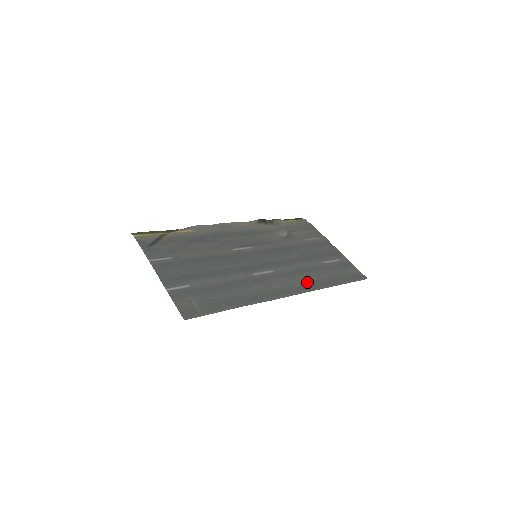
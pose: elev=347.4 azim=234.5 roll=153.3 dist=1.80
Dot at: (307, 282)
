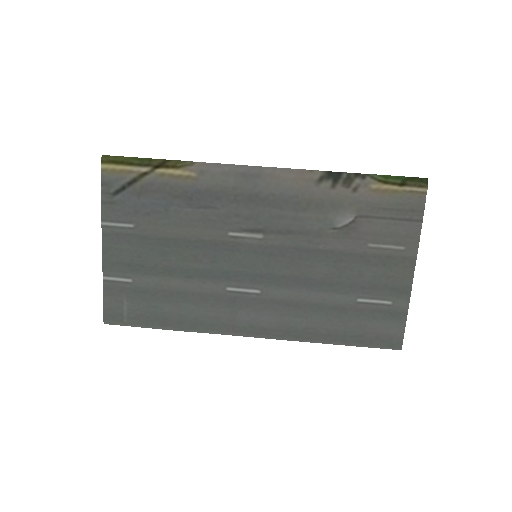
Dot at: (294, 326)
